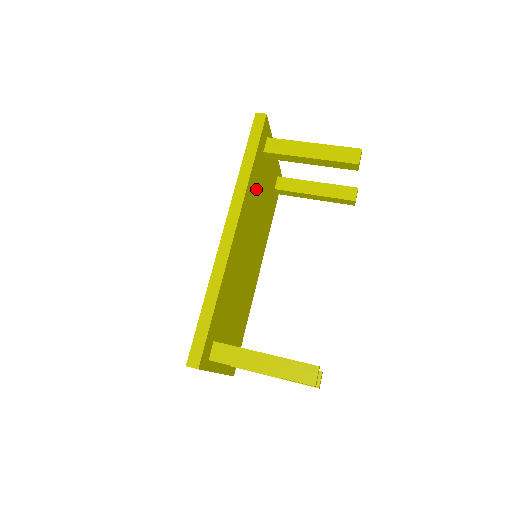
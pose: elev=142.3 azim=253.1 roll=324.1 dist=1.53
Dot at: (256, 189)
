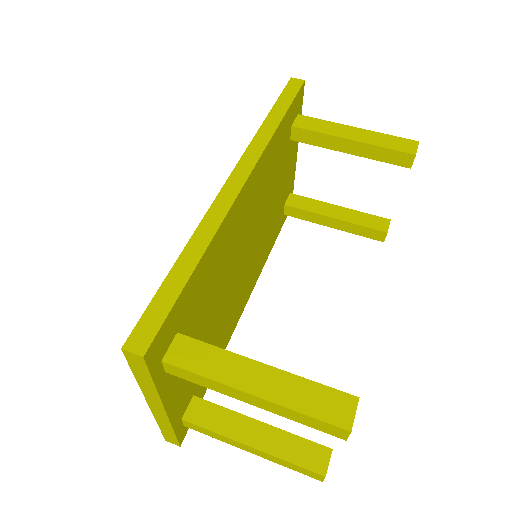
Dot at: (275, 165)
